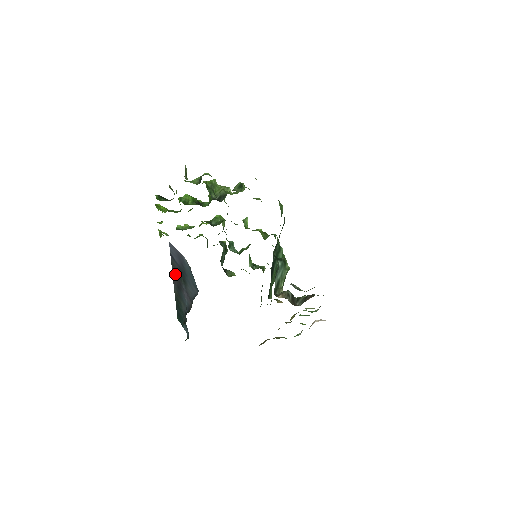
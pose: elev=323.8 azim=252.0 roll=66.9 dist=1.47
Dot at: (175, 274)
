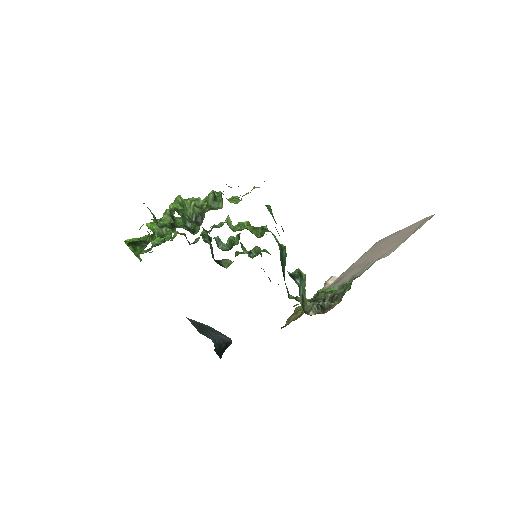
Dot at: (195, 324)
